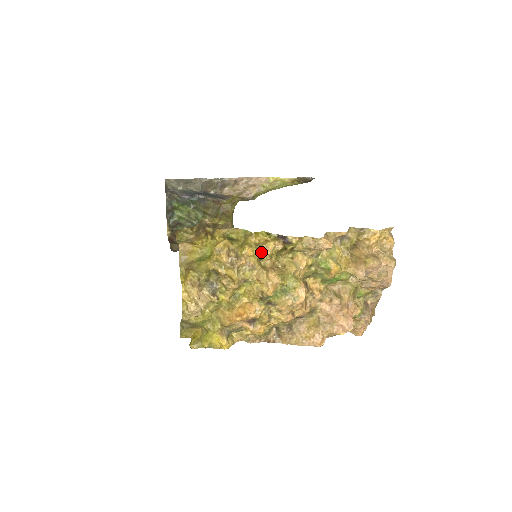
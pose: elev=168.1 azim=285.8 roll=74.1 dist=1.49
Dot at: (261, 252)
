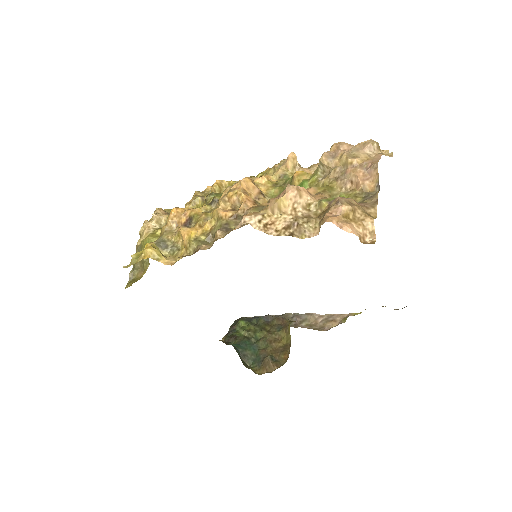
Dot at: occluded
